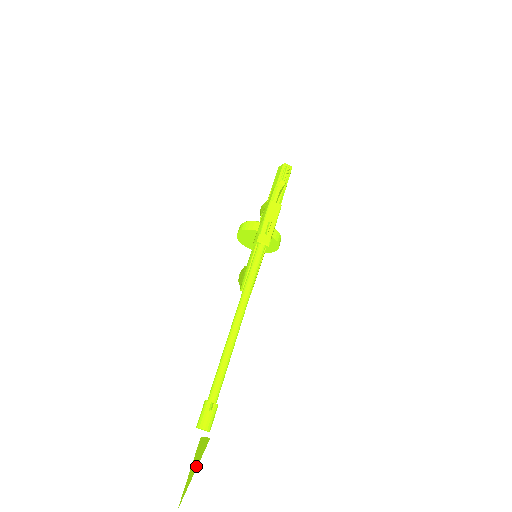
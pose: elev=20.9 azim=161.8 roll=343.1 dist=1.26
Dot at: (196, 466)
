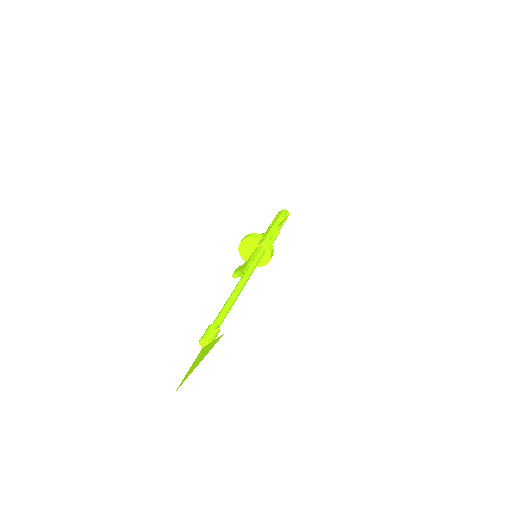
Dot at: (204, 356)
